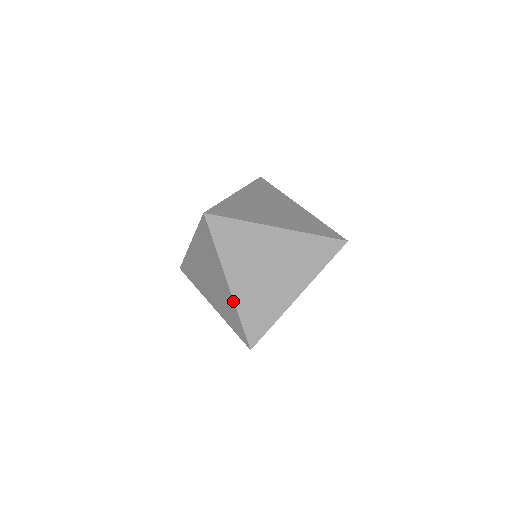
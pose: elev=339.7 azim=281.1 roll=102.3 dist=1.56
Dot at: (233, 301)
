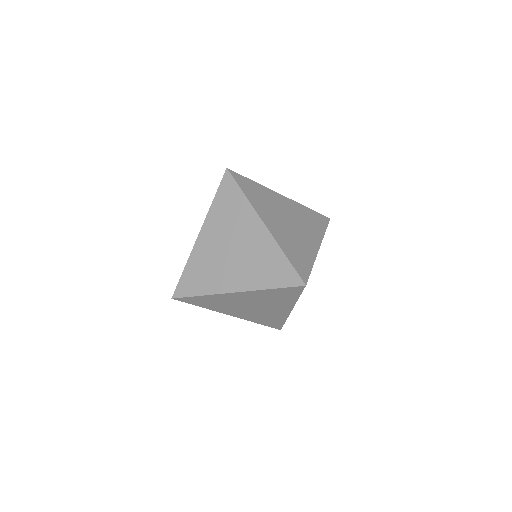
Dot at: (192, 250)
